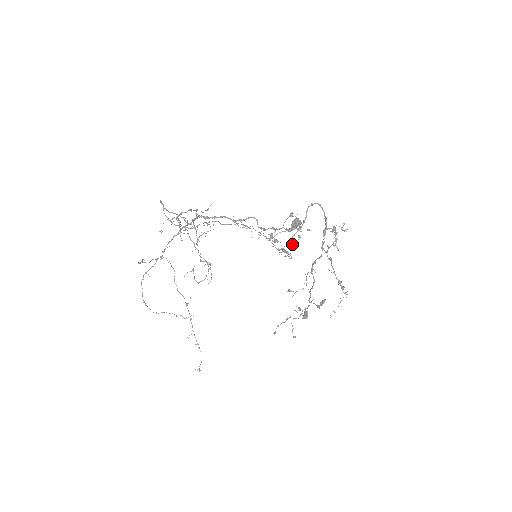
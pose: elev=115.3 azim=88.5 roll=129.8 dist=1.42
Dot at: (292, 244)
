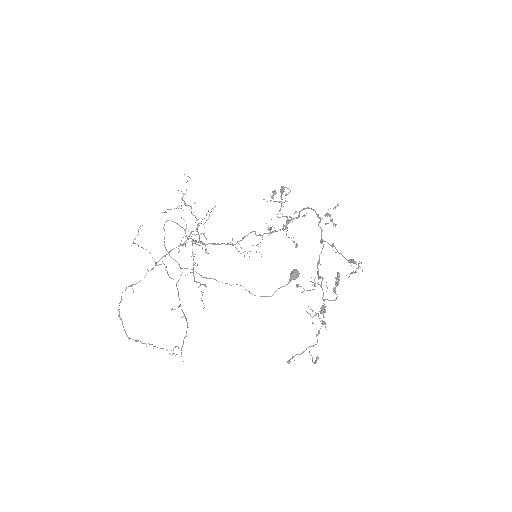
Dot at: occluded
